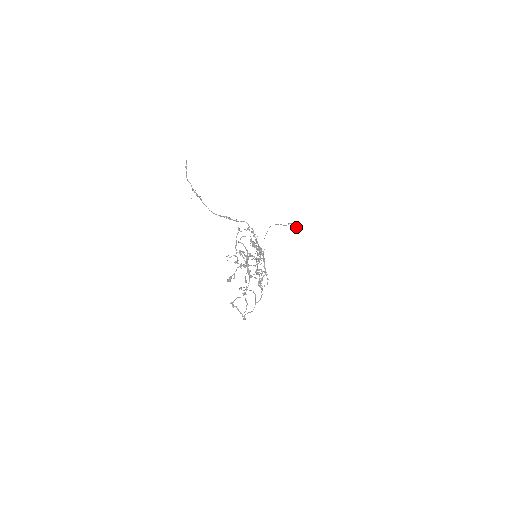
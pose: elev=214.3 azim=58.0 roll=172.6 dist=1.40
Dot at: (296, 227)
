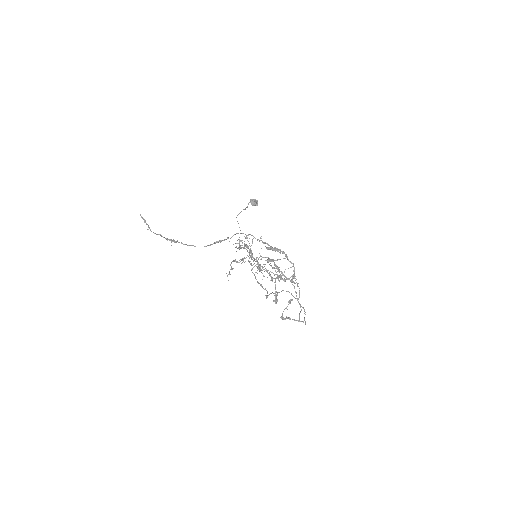
Dot at: (256, 202)
